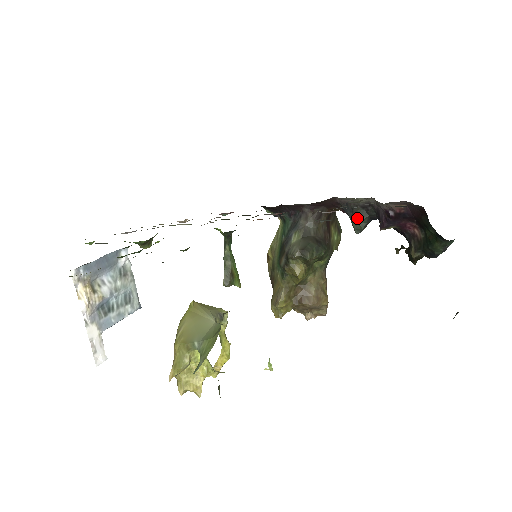
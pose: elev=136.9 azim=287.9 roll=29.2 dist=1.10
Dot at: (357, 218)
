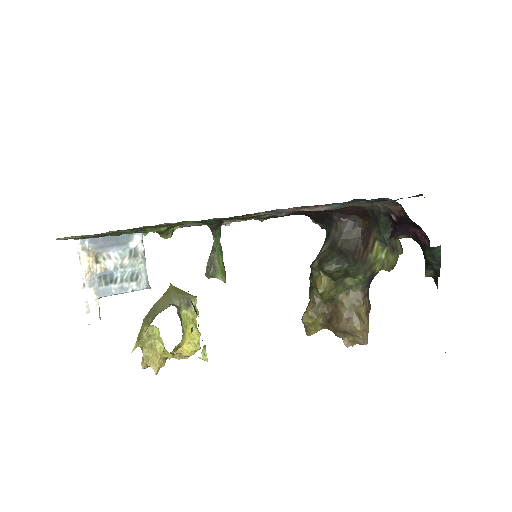
Dot at: (380, 228)
